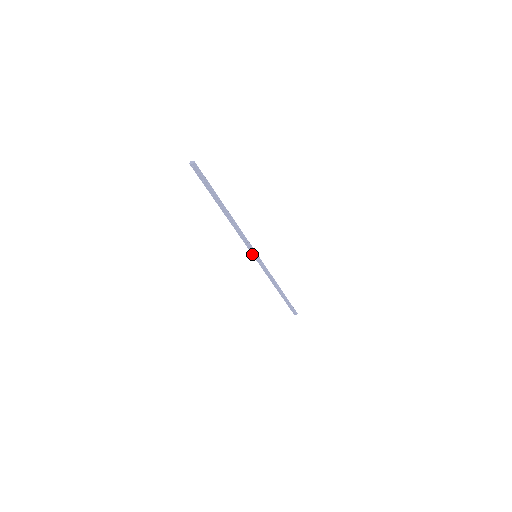
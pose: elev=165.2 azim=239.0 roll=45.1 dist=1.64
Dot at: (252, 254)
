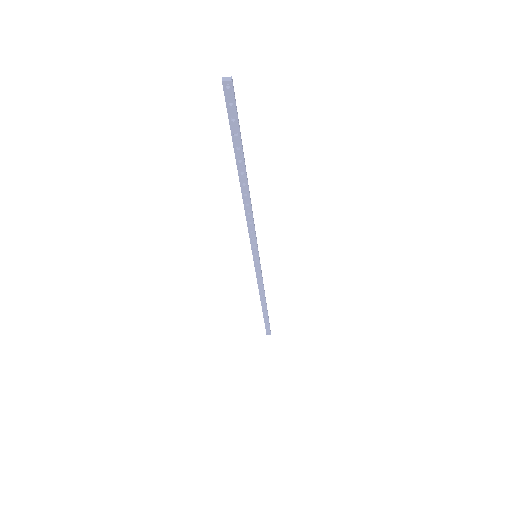
Dot at: (252, 254)
